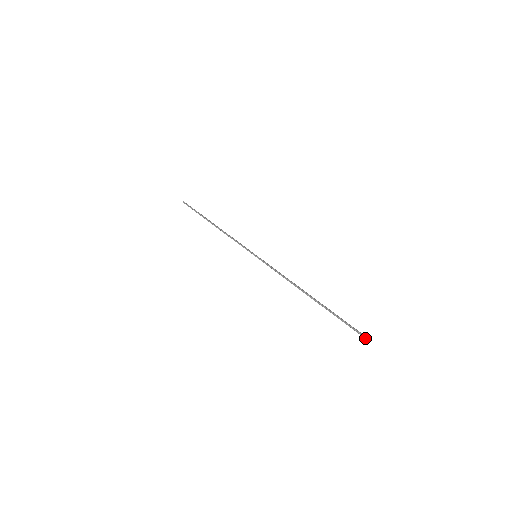
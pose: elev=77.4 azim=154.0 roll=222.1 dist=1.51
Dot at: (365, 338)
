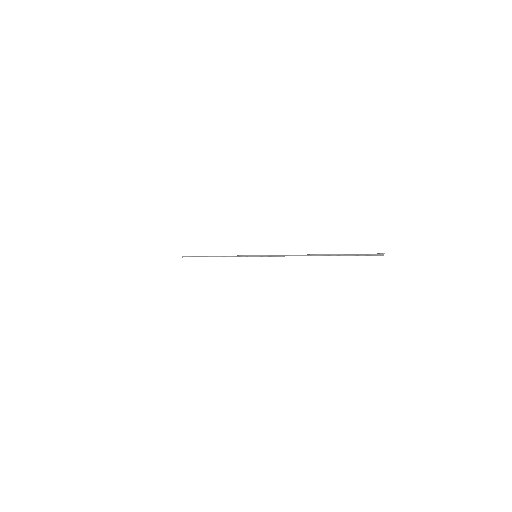
Dot at: (379, 255)
